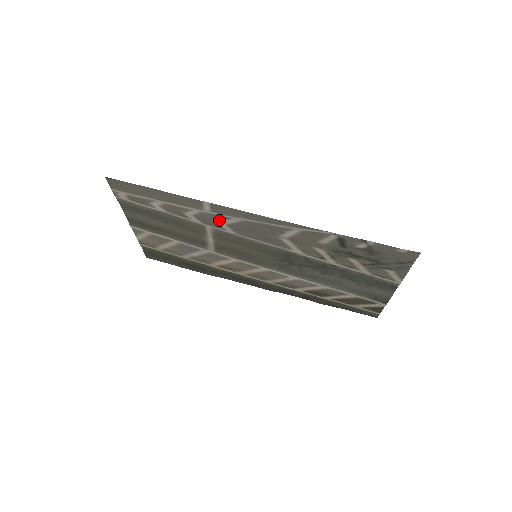
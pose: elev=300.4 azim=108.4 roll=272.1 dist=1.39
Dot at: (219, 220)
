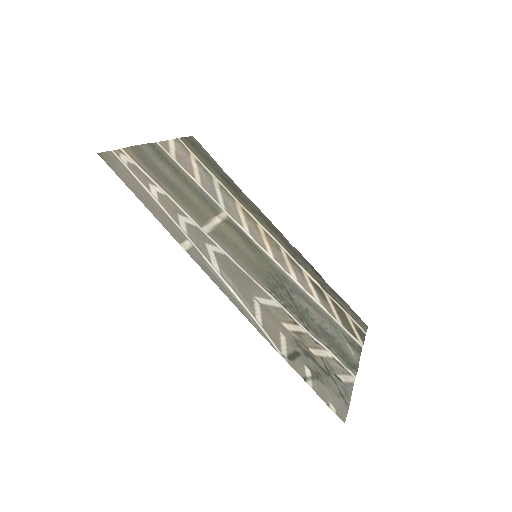
Dot at: (205, 247)
